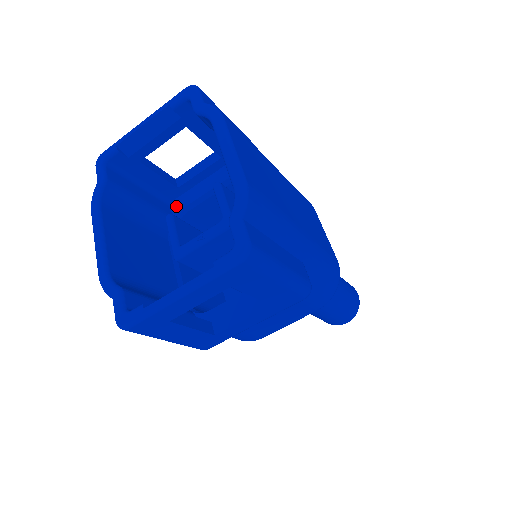
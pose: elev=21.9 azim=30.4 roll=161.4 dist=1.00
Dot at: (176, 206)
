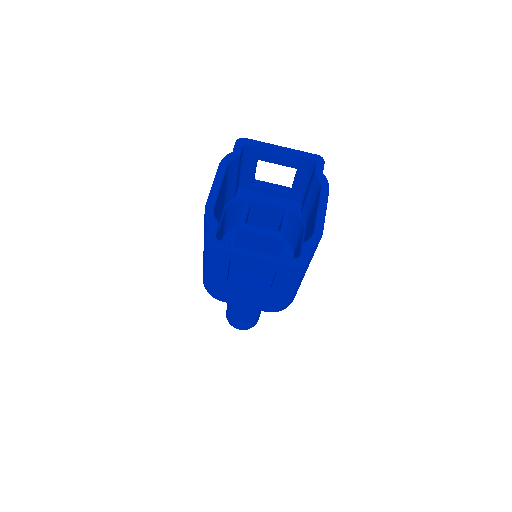
Dot at: (242, 192)
